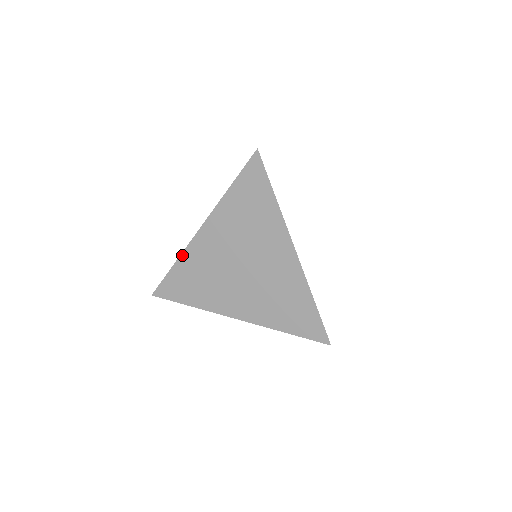
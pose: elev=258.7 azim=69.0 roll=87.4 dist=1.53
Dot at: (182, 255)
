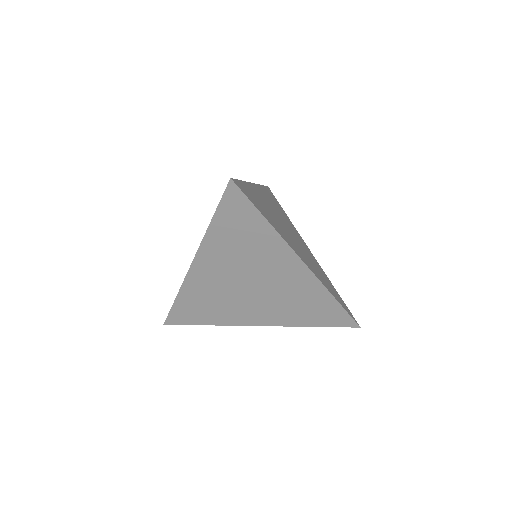
Dot at: (182, 288)
